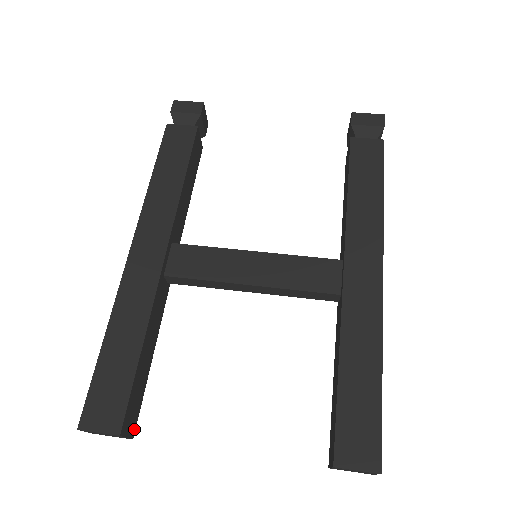
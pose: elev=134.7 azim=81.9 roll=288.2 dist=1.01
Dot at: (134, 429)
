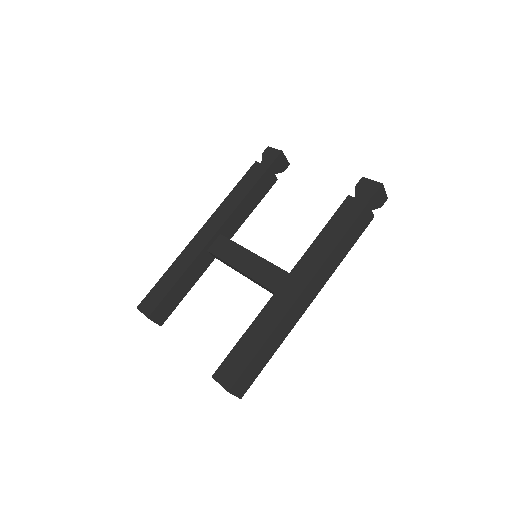
Dot at: (163, 322)
